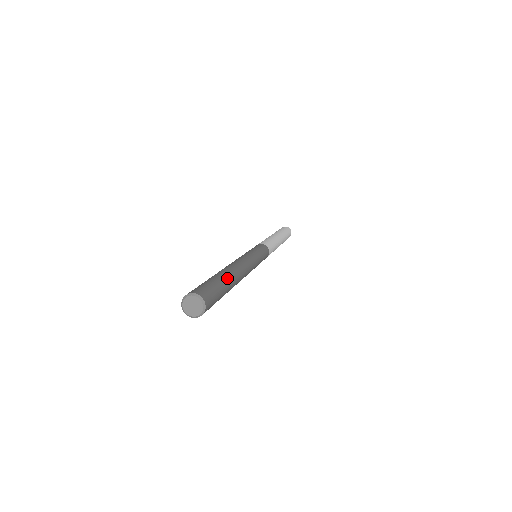
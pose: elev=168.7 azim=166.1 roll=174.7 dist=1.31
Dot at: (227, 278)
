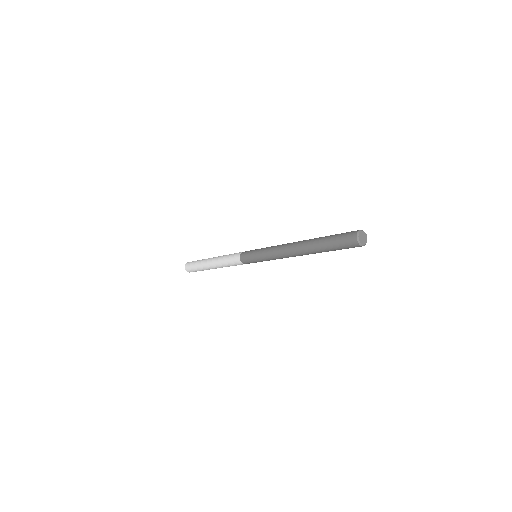
Dot at: occluded
